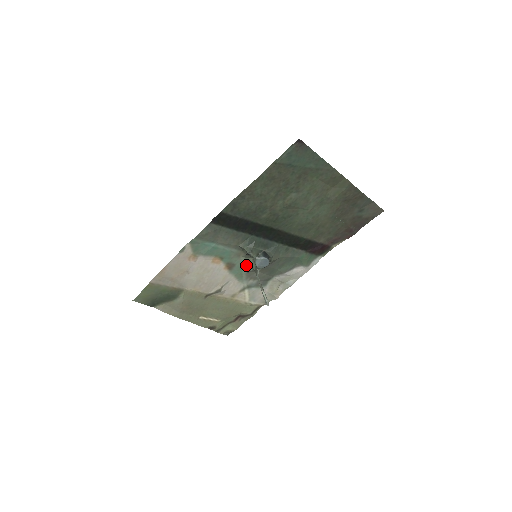
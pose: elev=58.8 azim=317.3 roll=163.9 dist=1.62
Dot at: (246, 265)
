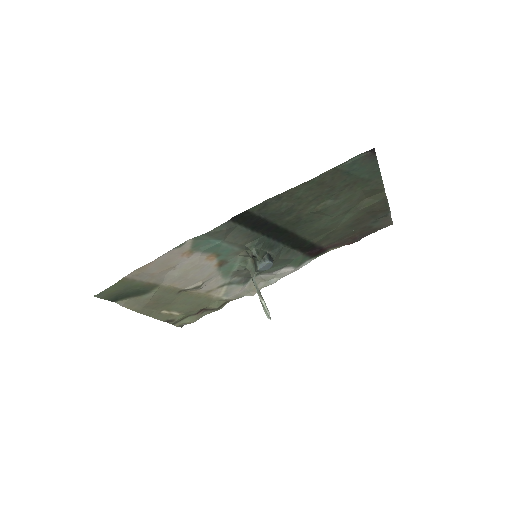
Dot at: (240, 263)
